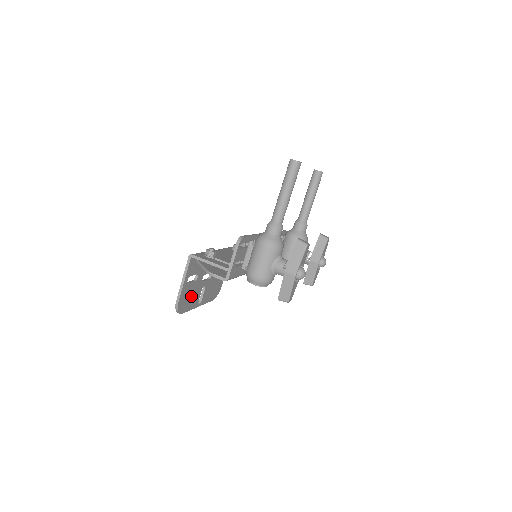
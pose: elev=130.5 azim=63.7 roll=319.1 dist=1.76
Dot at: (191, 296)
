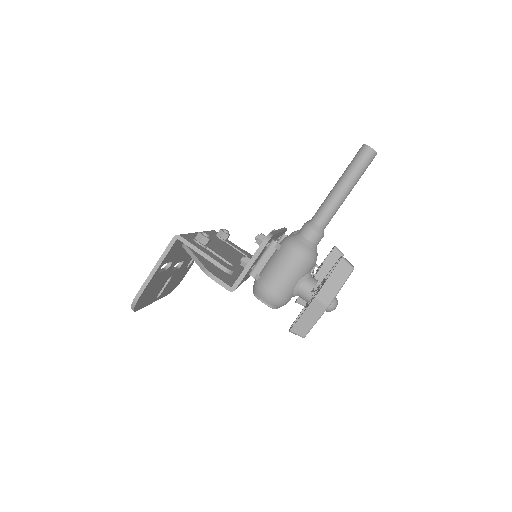
Dot at: (154, 289)
